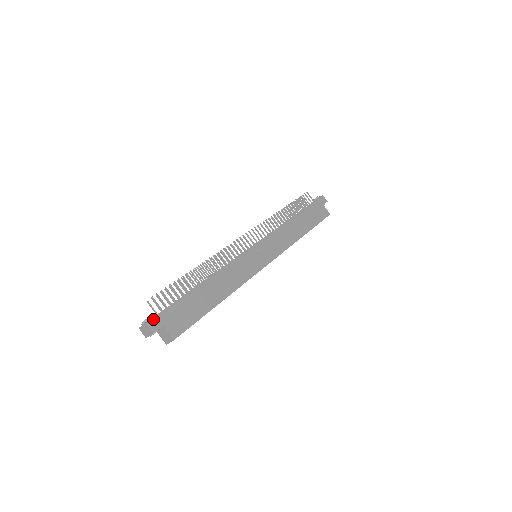
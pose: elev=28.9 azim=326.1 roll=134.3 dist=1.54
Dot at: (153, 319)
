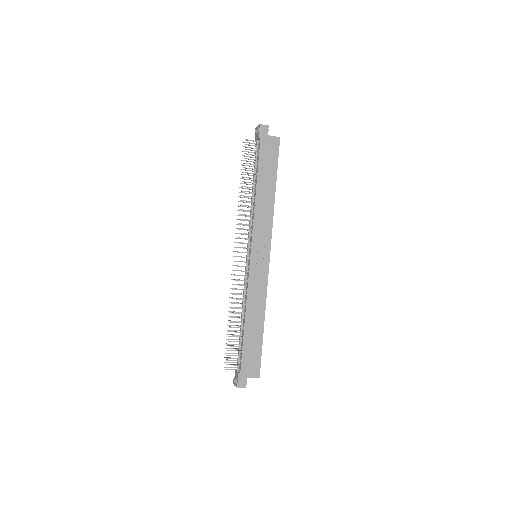
Dot at: (239, 382)
